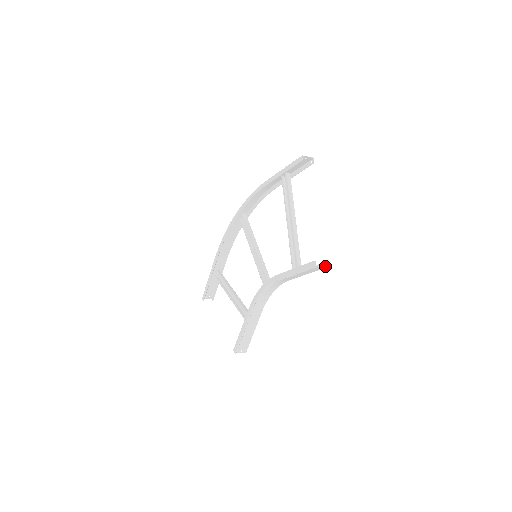
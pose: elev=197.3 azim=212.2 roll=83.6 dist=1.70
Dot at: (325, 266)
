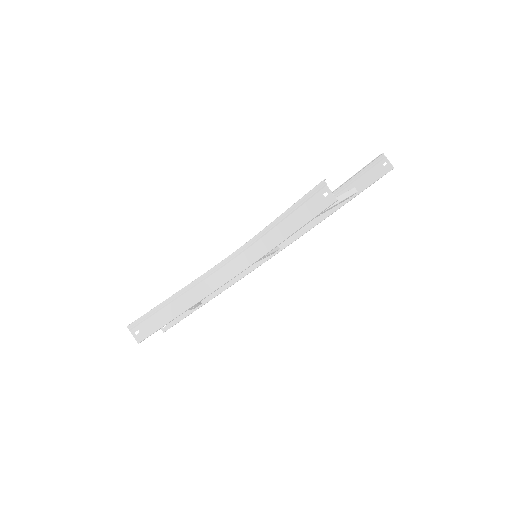
Dot at: (333, 194)
